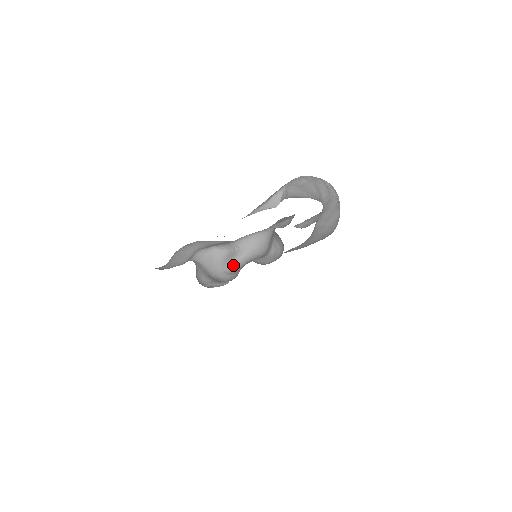
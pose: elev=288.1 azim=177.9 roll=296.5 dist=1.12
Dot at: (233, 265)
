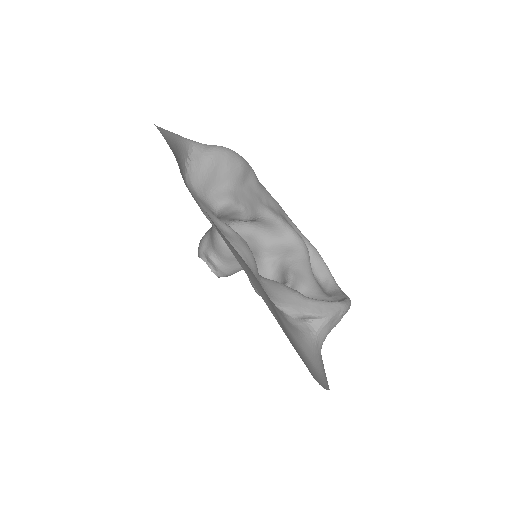
Dot at: (237, 222)
